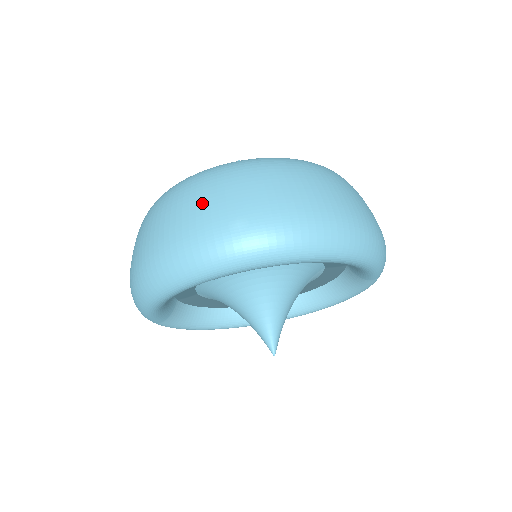
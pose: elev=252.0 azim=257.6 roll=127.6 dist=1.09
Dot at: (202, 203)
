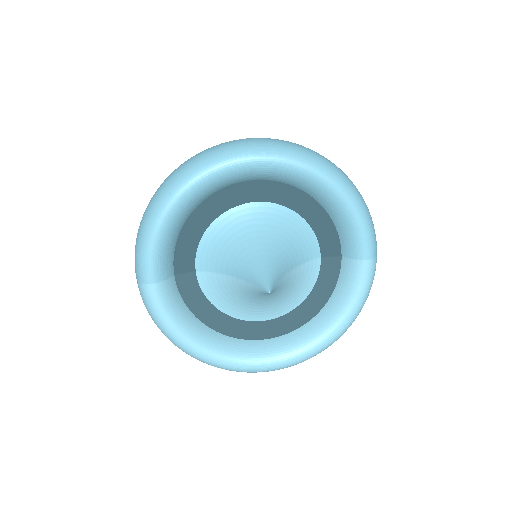
Dot at: occluded
